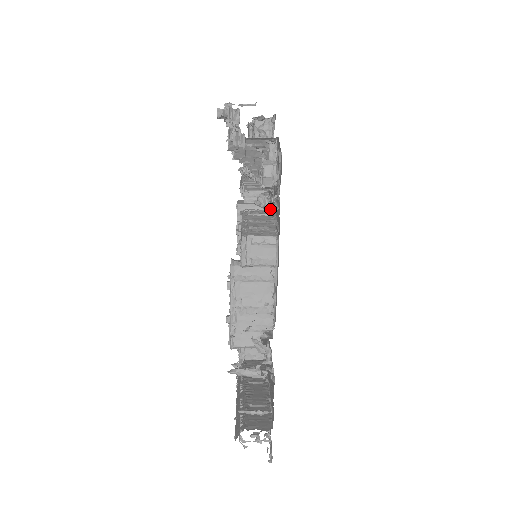
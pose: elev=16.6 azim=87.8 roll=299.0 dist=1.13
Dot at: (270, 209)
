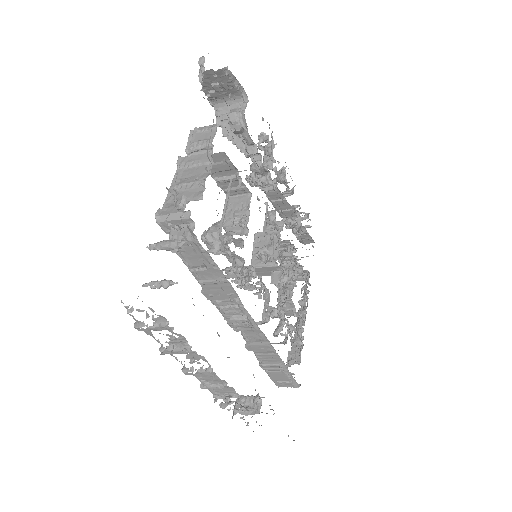
Dot at: occluded
